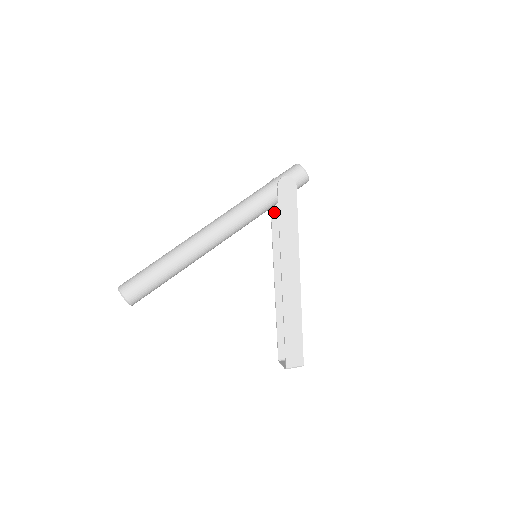
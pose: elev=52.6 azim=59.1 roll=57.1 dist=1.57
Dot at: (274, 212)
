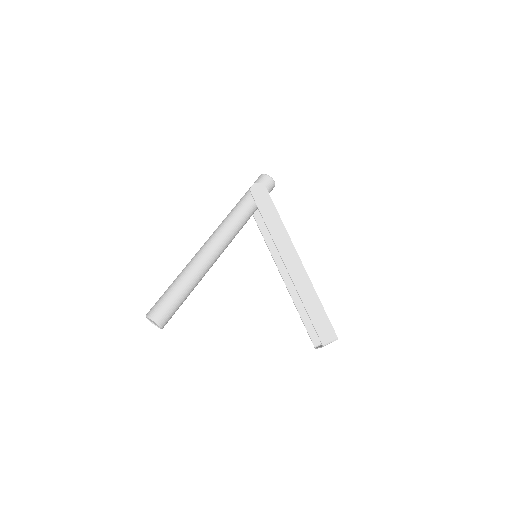
Dot at: (258, 220)
